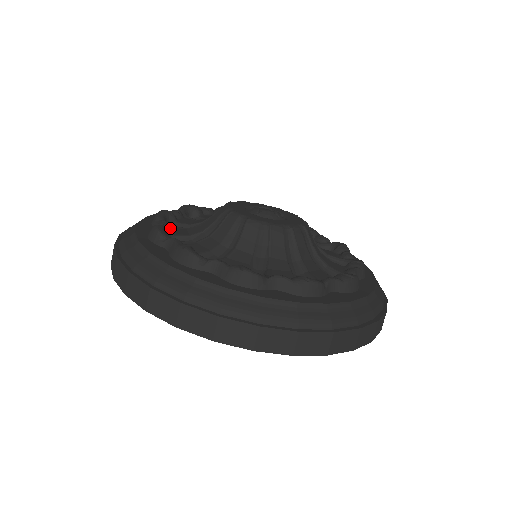
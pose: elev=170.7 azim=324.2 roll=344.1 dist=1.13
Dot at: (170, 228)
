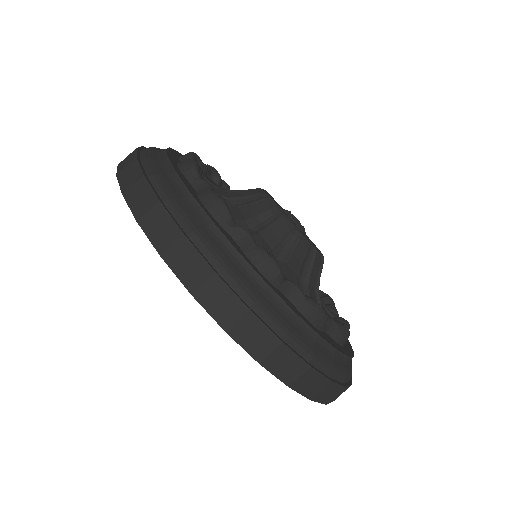
Dot at: occluded
